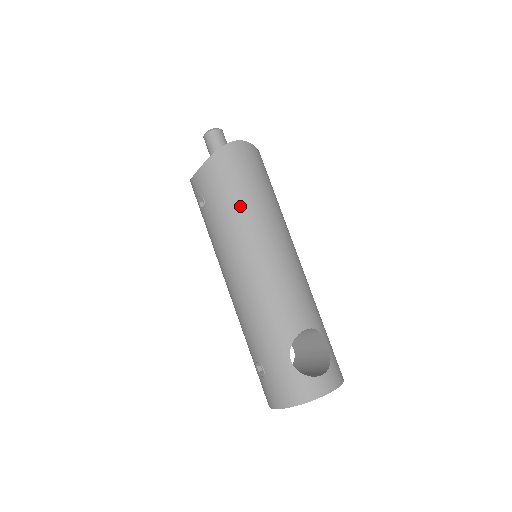
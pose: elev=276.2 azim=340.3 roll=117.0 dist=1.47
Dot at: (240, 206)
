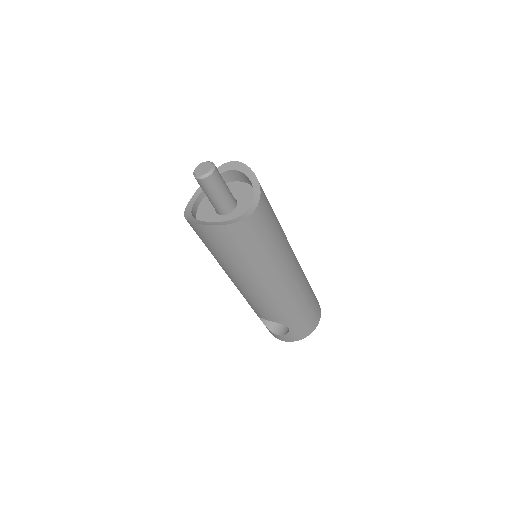
Dot at: occluded
